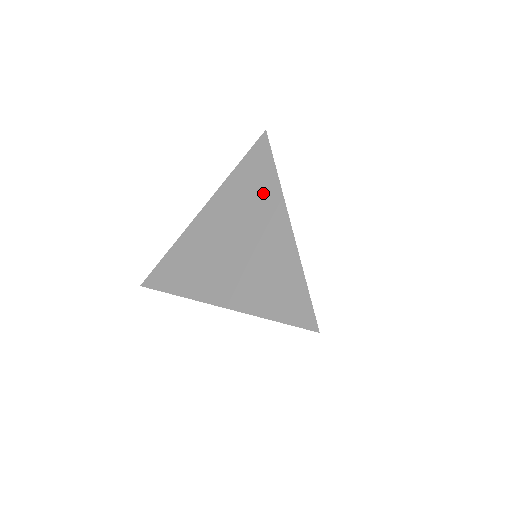
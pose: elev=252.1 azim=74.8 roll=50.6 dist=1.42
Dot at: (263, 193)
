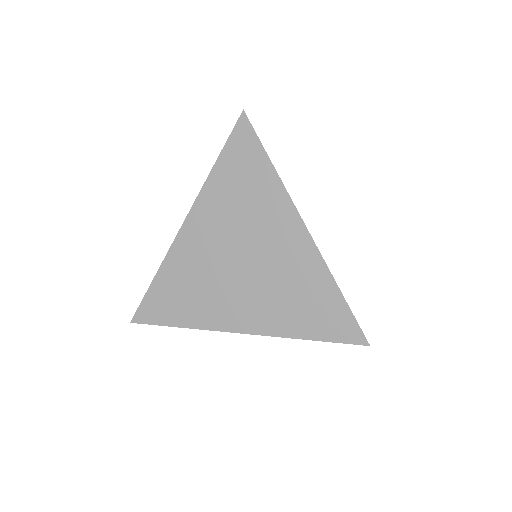
Dot at: (262, 195)
